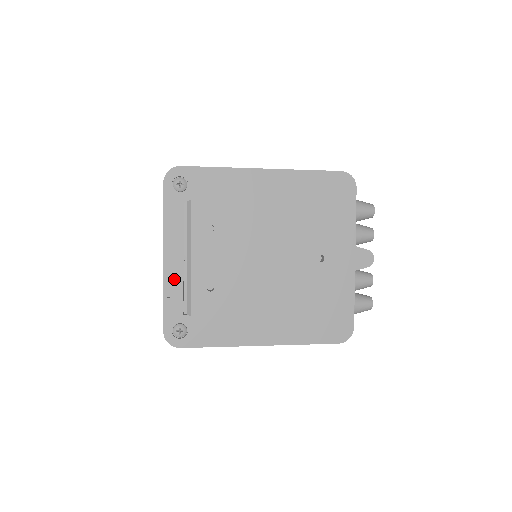
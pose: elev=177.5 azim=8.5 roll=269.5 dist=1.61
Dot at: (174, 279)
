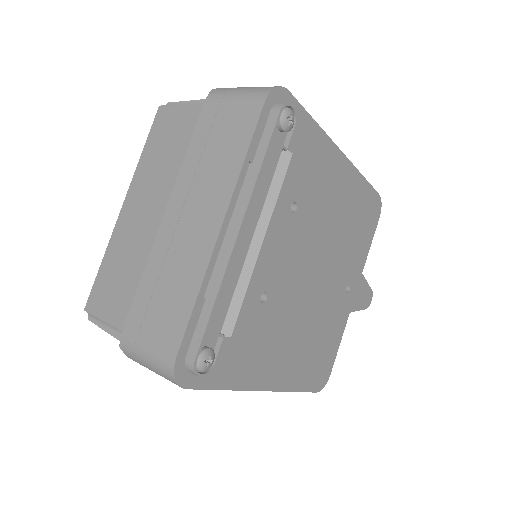
Dot at: (231, 269)
